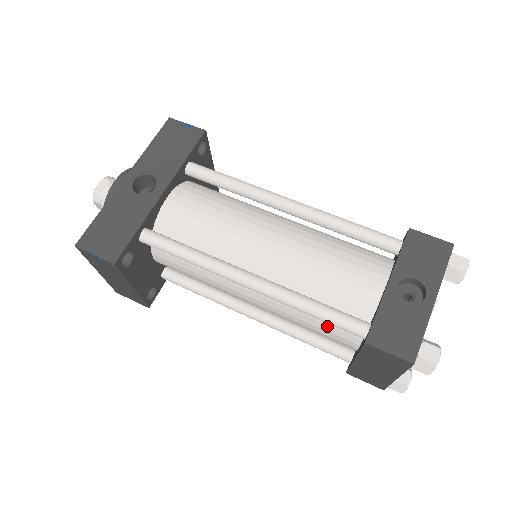
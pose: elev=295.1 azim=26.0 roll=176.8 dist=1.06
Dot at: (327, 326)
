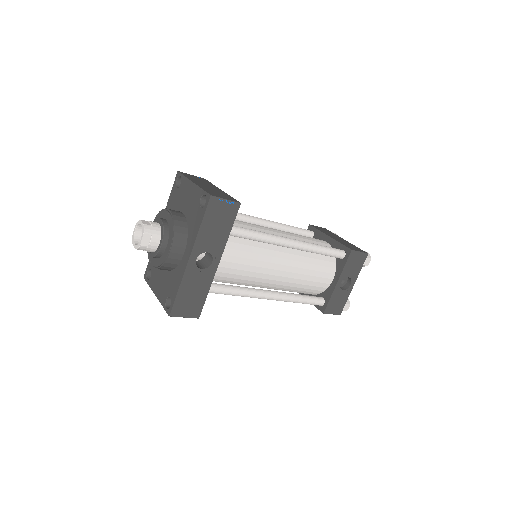
Dot at: (297, 292)
